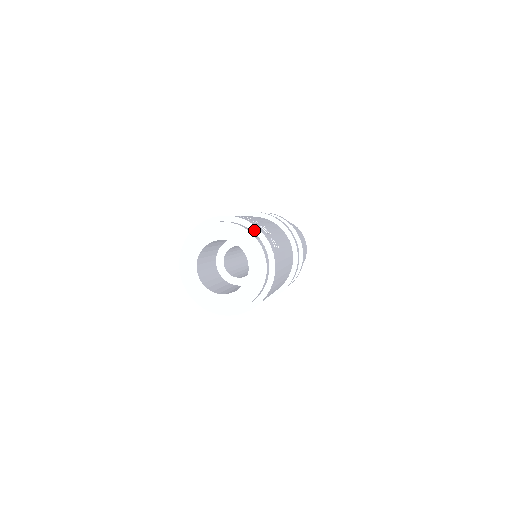
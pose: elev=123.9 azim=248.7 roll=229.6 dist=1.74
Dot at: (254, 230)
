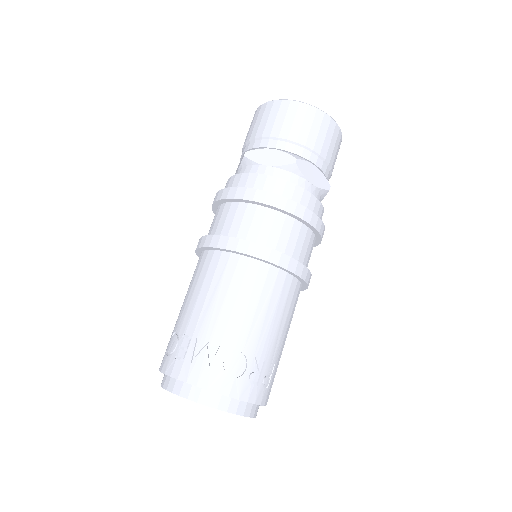
Dot at: (240, 400)
